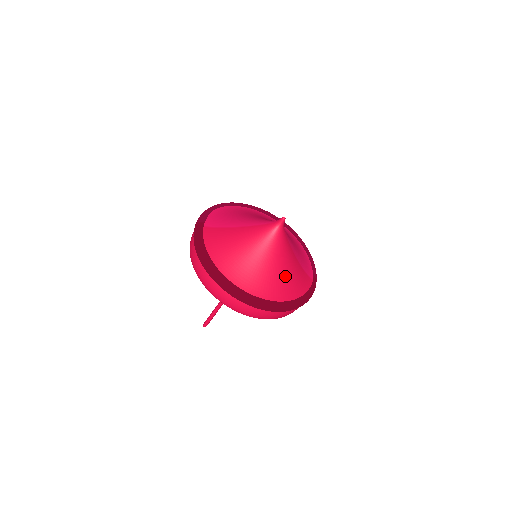
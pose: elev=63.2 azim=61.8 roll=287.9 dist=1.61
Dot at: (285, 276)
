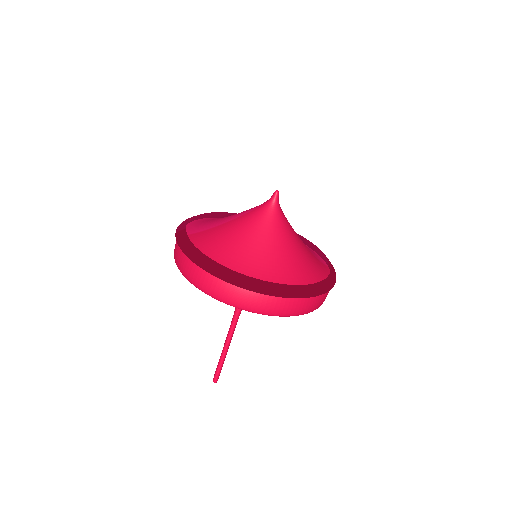
Dot at: (300, 259)
